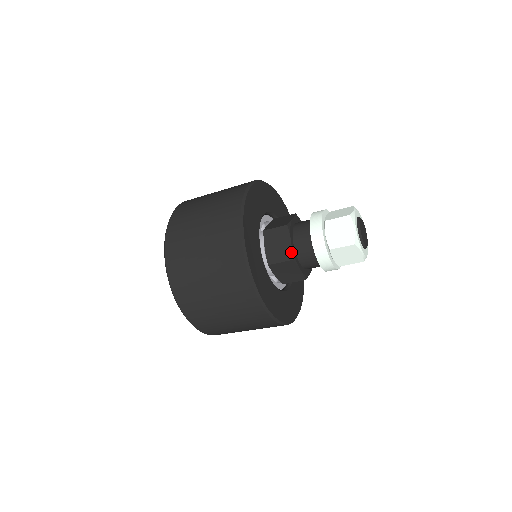
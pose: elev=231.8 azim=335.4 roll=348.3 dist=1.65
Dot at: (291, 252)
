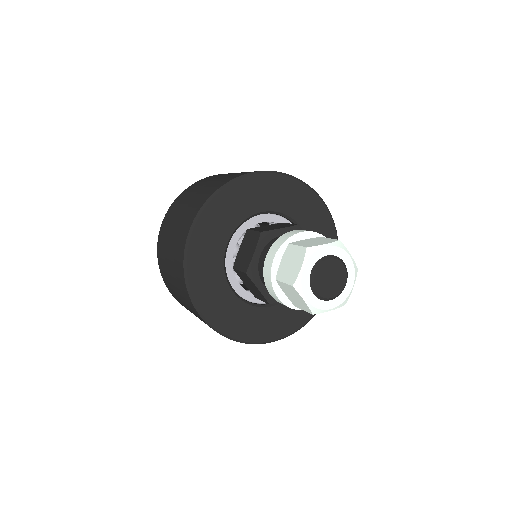
Dot at: (269, 230)
